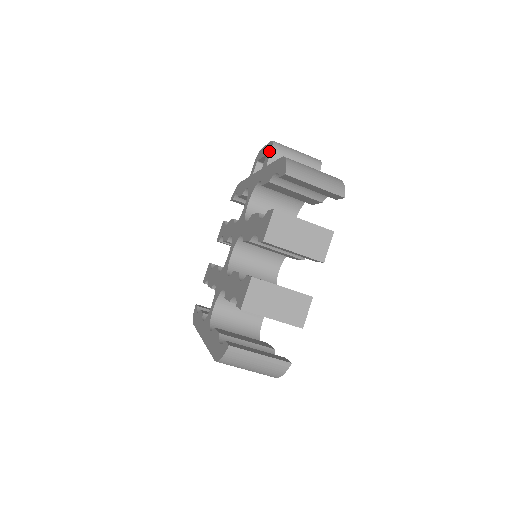
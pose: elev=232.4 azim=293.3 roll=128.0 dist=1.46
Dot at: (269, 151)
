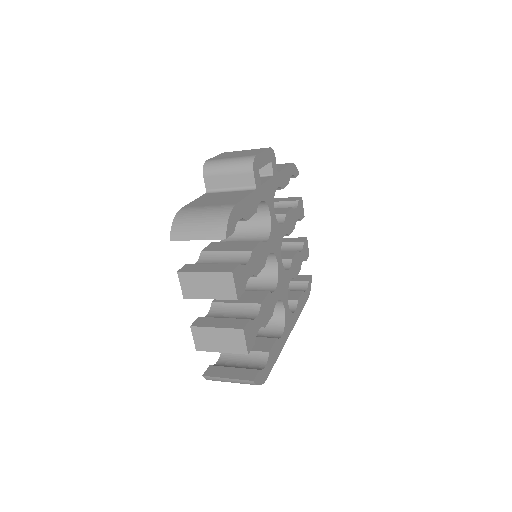
Dot at: occluded
